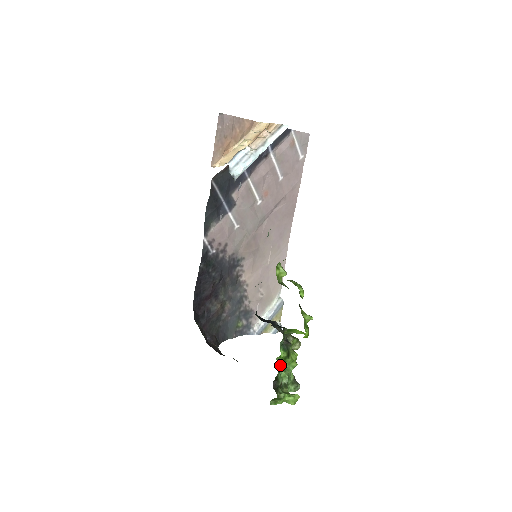
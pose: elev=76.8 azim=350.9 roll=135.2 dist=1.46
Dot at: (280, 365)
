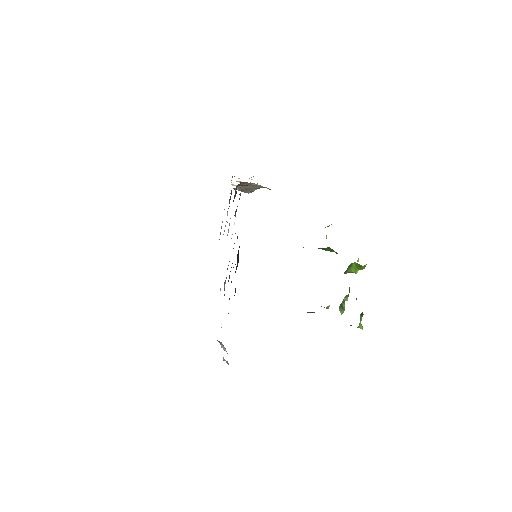
Dot at: occluded
